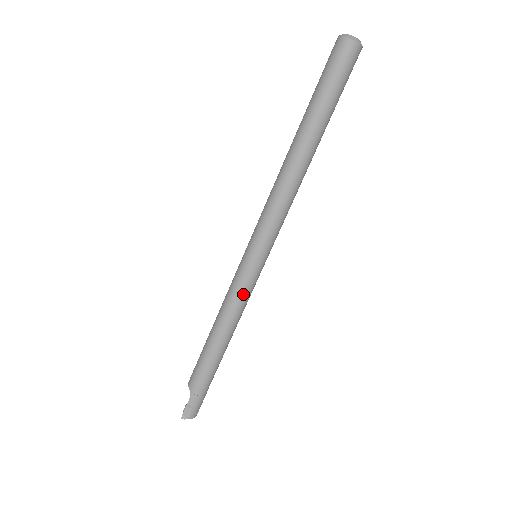
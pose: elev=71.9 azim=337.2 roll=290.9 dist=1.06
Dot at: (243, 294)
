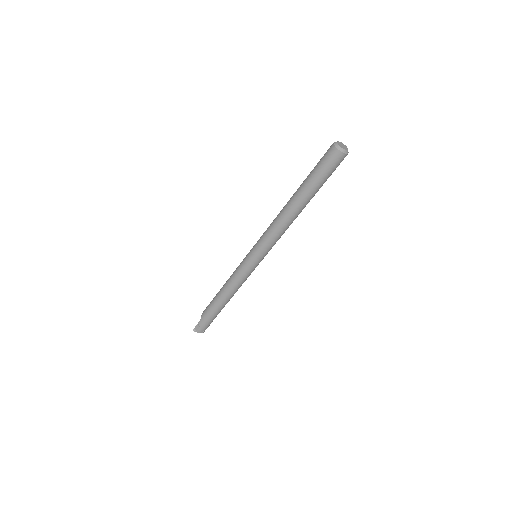
Dot at: (241, 275)
